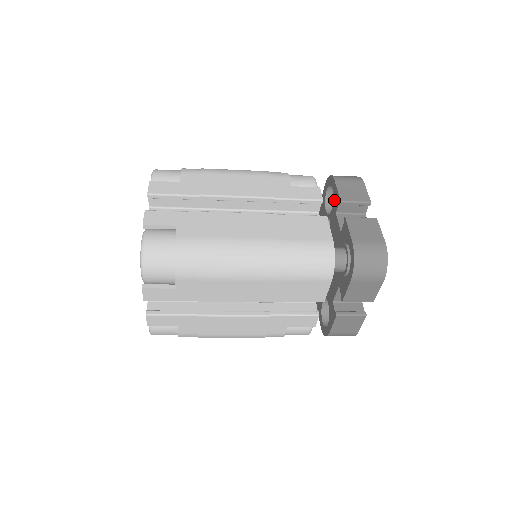
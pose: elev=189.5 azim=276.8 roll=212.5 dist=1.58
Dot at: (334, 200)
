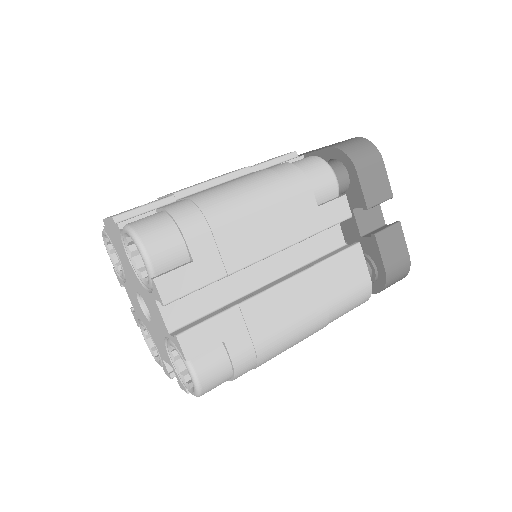
Dot at: (351, 192)
